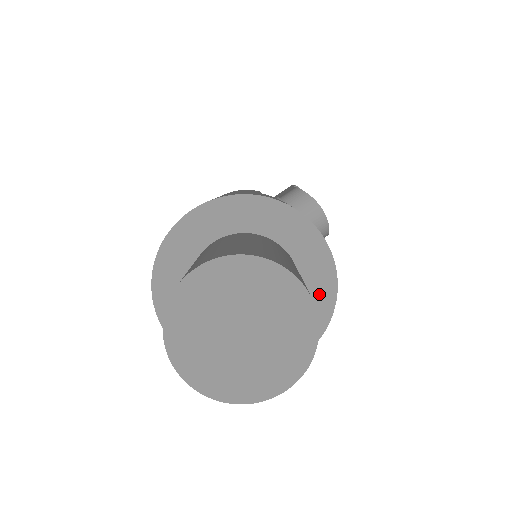
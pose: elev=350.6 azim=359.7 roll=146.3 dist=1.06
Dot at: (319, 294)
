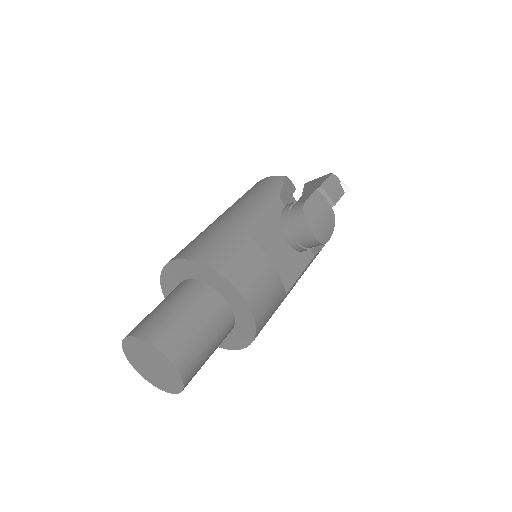
Dot at: (246, 326)
